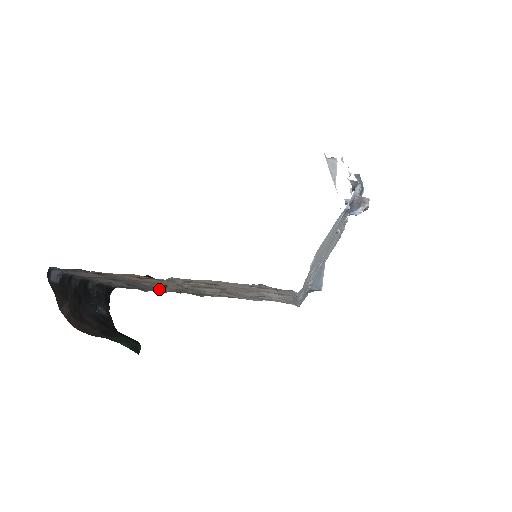
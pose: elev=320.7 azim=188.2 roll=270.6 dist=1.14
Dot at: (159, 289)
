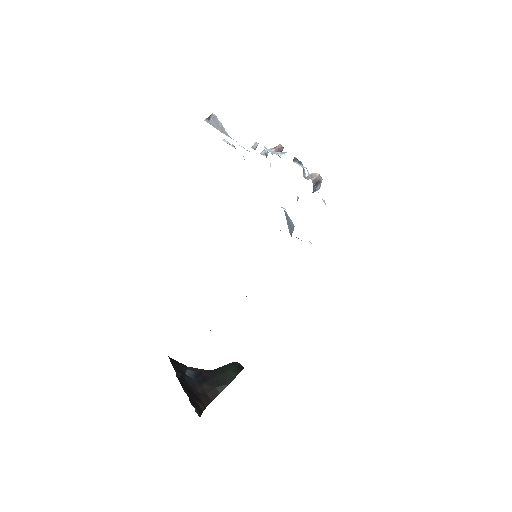
Dot at: occluded
